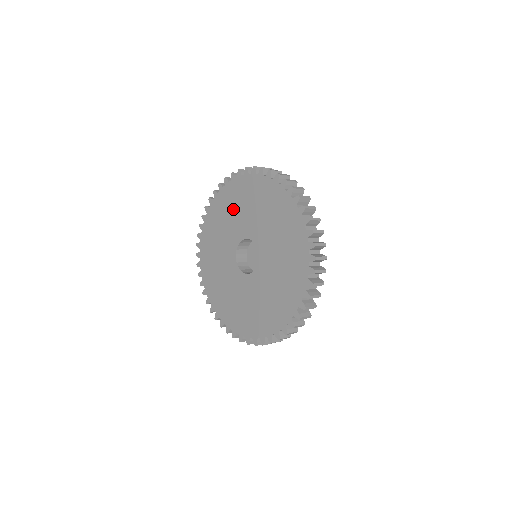
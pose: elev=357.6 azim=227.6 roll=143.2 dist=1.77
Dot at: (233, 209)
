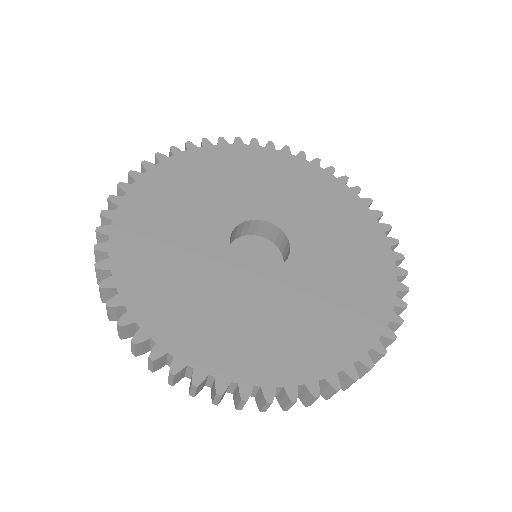
Dot at: (170, 217)
